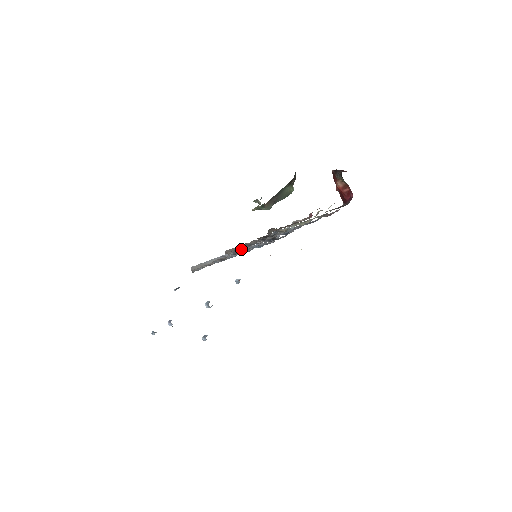
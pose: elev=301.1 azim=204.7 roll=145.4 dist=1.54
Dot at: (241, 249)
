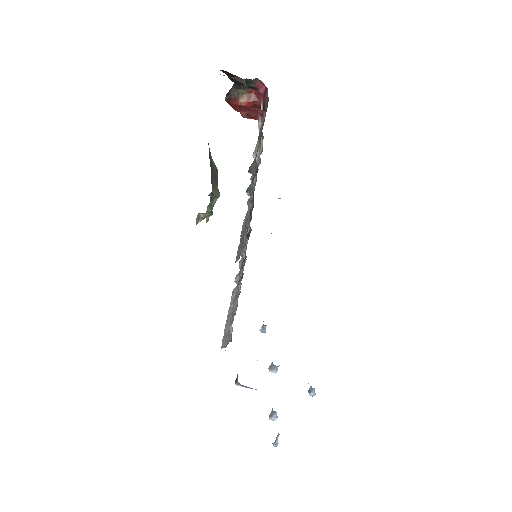
Dot at: (231, 300)
